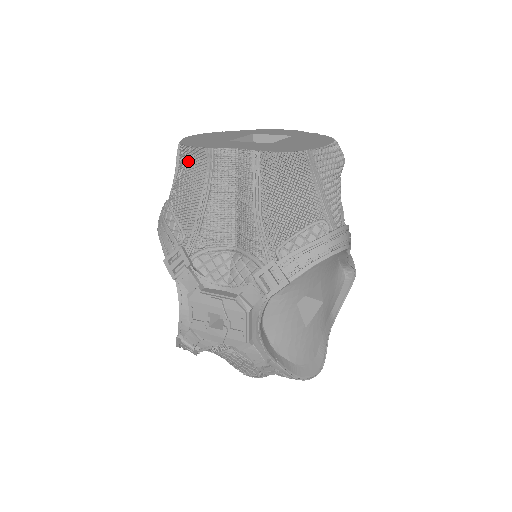
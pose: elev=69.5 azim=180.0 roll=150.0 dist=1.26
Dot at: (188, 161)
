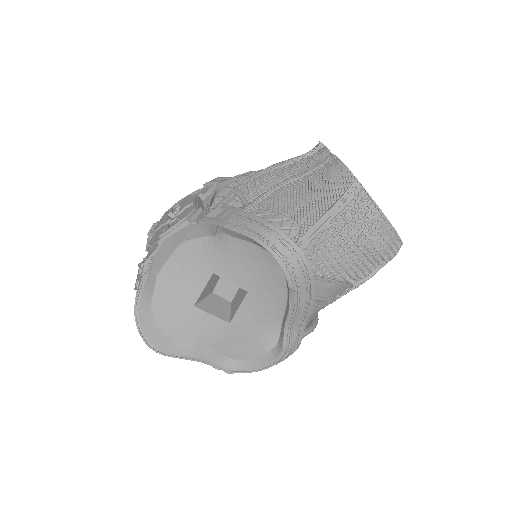
Dot at: occluded
